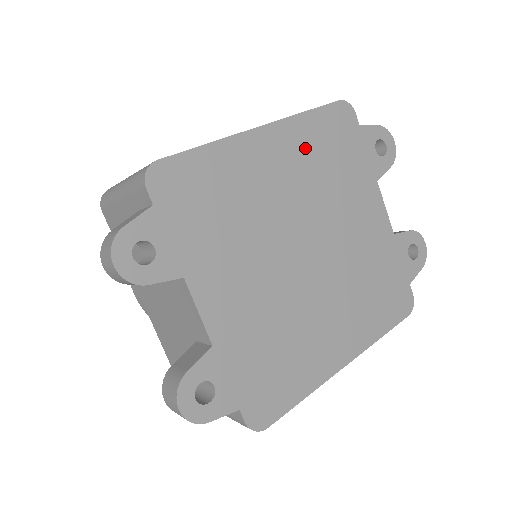
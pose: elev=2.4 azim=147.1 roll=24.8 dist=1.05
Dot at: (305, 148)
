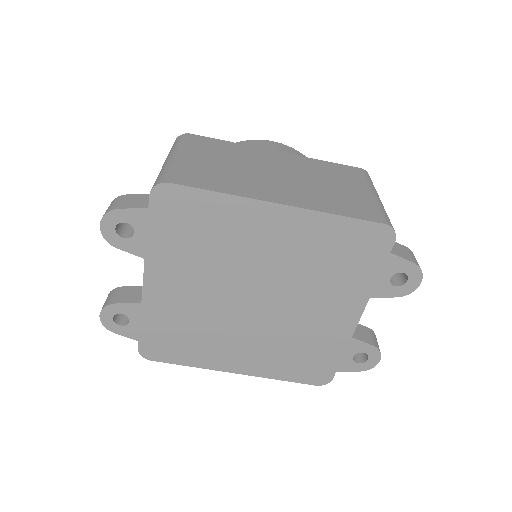
Dot at: (313, 239)
